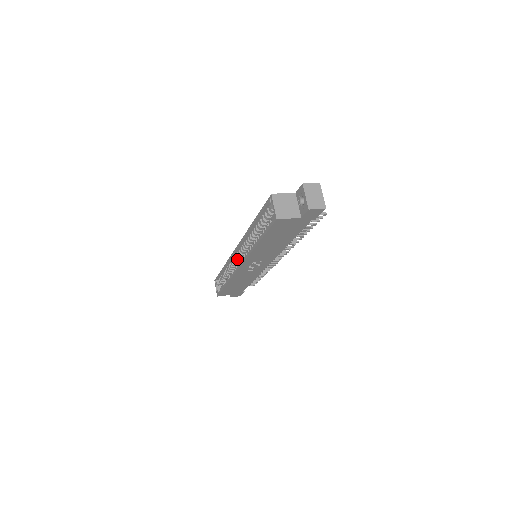
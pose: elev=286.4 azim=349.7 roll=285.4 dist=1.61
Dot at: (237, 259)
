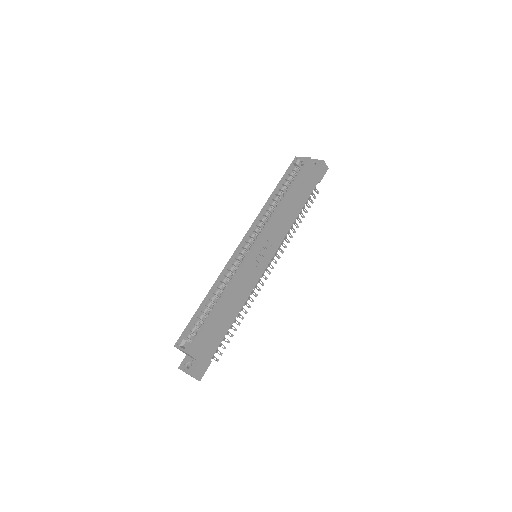
Dot at: (239, 258)
